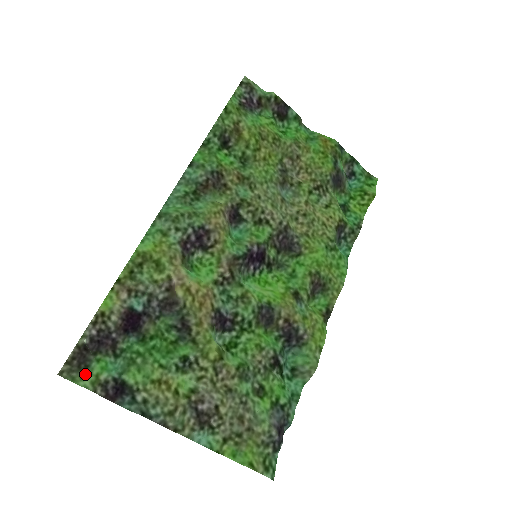
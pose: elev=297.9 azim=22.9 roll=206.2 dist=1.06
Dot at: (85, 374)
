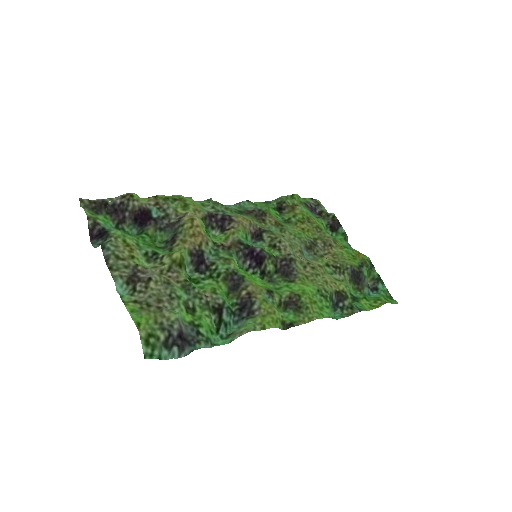
Dot at: (92, 213)
